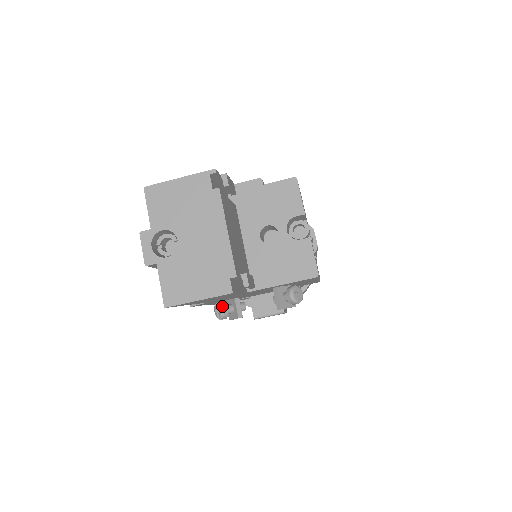
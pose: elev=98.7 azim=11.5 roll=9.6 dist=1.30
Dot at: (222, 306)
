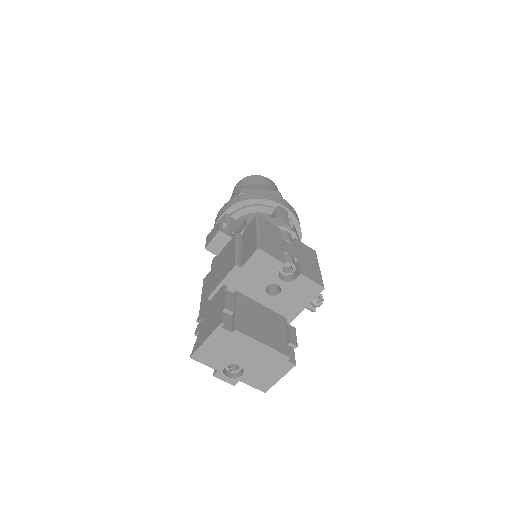
Dot at: occluded
